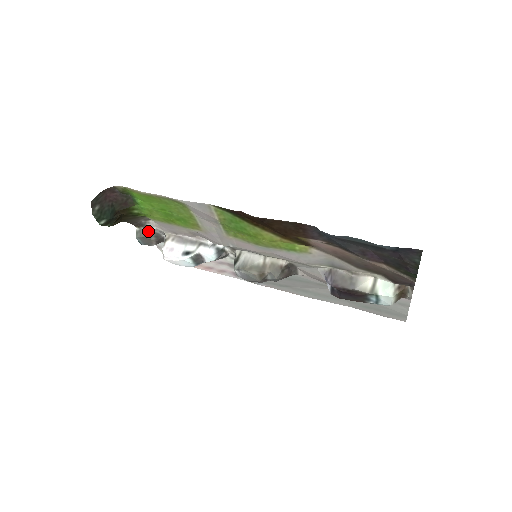
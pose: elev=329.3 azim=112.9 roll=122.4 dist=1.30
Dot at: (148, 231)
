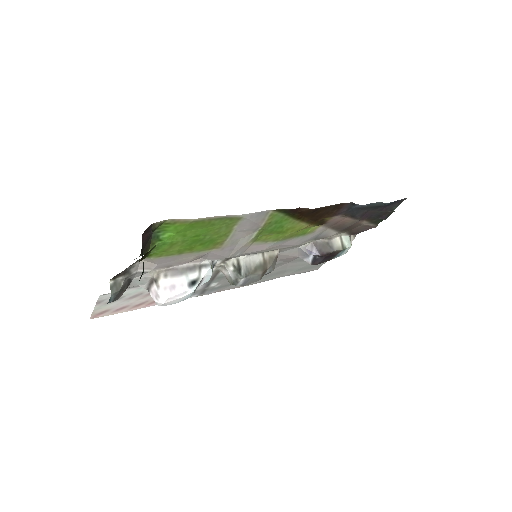
Dot at: (125, 279)
